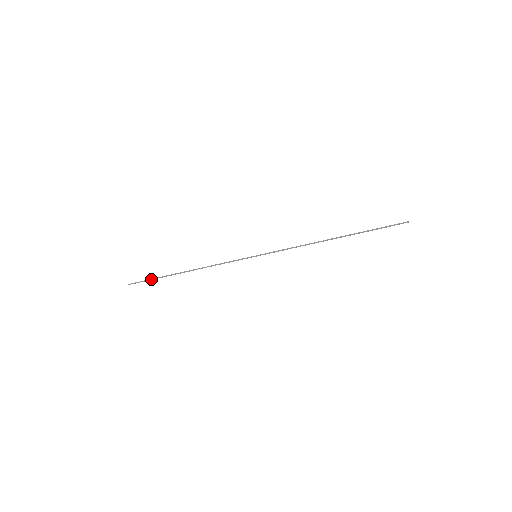
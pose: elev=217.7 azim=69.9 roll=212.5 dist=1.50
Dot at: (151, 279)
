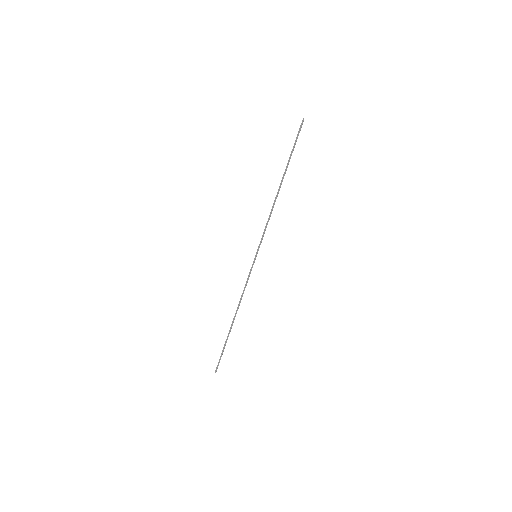
Dot at: (222, 351)
